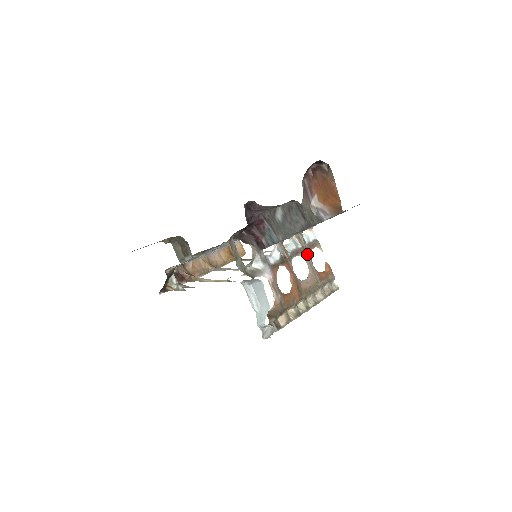
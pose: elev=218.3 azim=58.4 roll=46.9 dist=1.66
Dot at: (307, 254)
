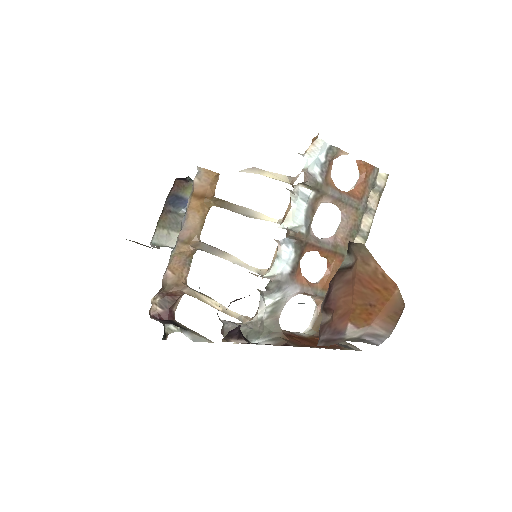
Dot at: (328, 194)
